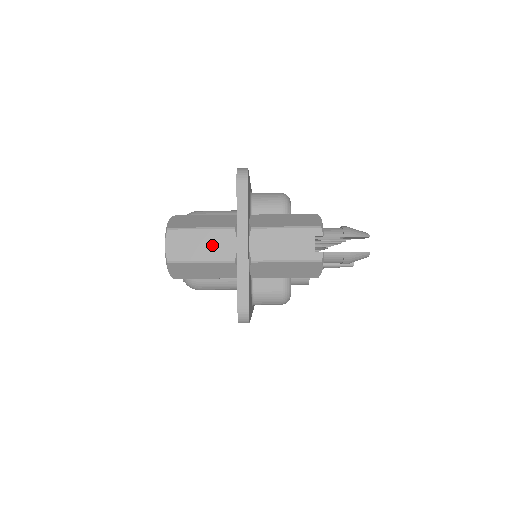
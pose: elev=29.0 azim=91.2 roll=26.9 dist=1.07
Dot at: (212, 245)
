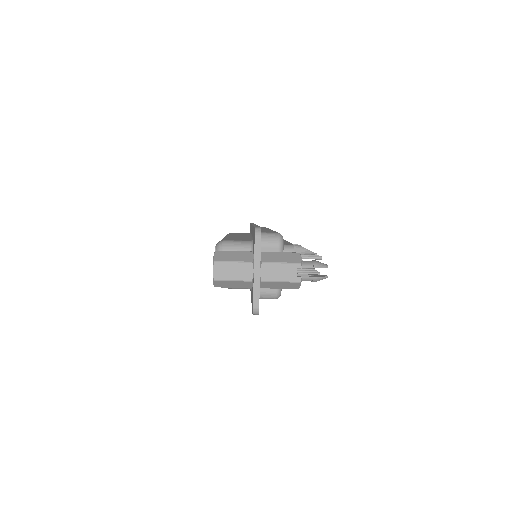
Dot at: (239, 271)
